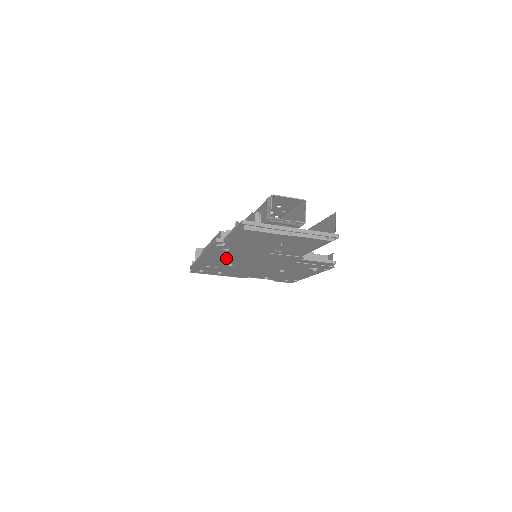
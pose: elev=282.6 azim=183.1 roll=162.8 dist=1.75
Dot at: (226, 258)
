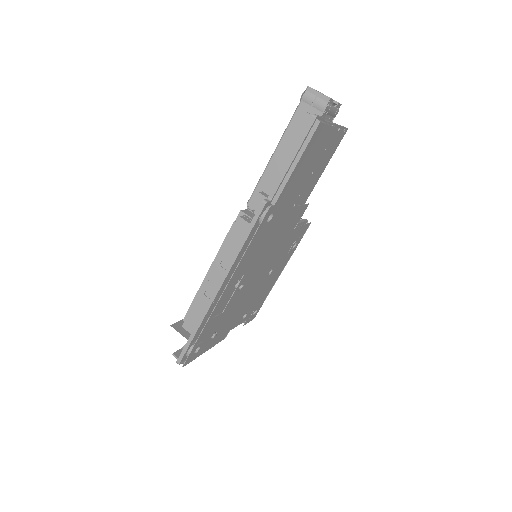
Dot at: (251, 259)
